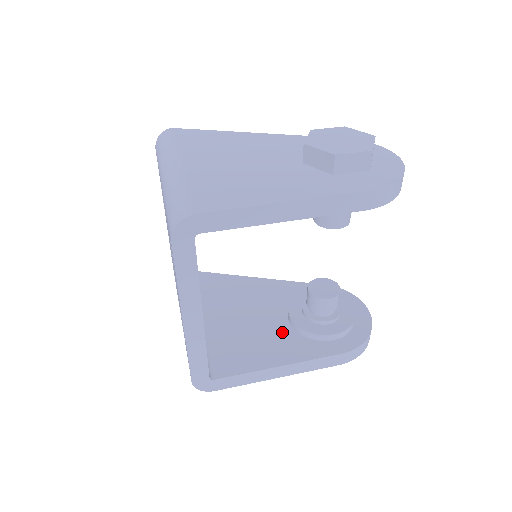
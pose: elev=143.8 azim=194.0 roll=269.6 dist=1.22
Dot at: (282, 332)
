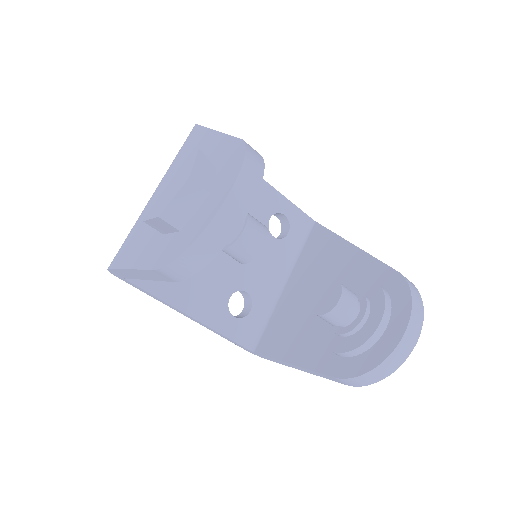
Dot at: (316, 325)
